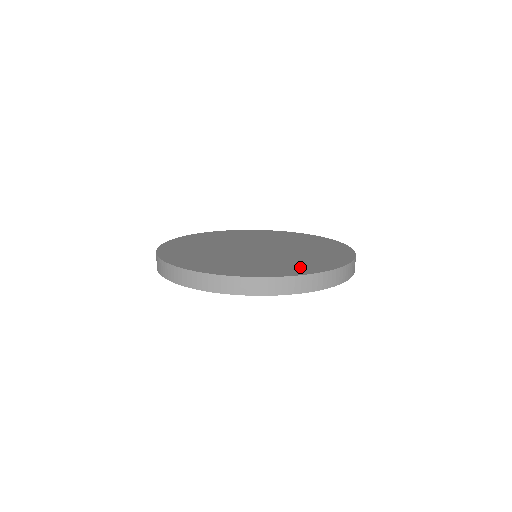
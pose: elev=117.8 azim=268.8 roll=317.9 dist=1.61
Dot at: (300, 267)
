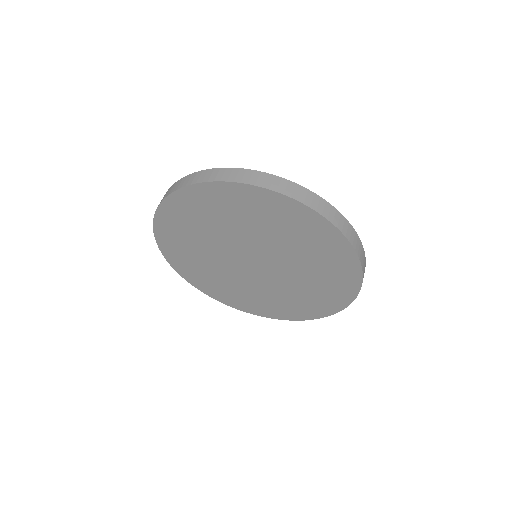
Dot at: occluded
